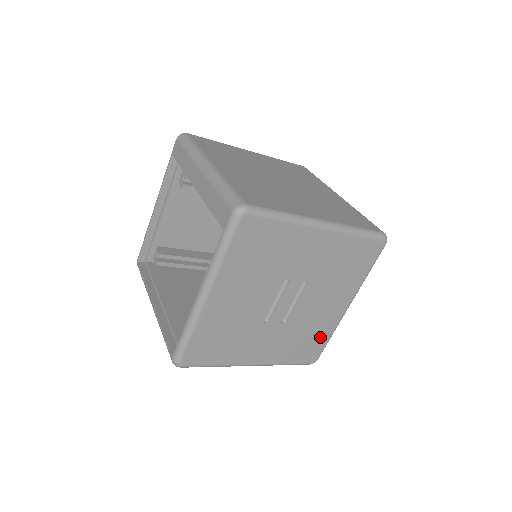
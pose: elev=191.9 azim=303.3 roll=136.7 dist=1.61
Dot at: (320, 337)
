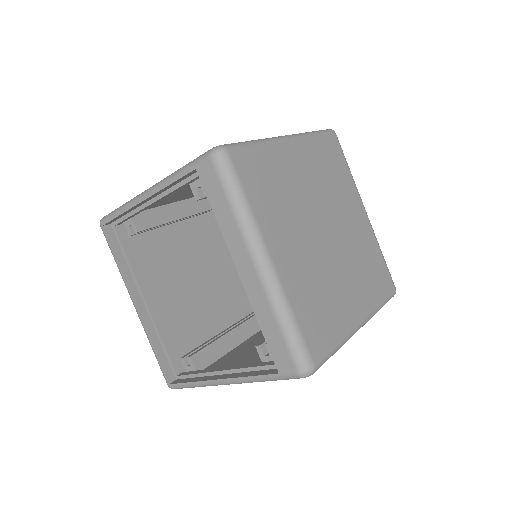
Dot at: occluded
